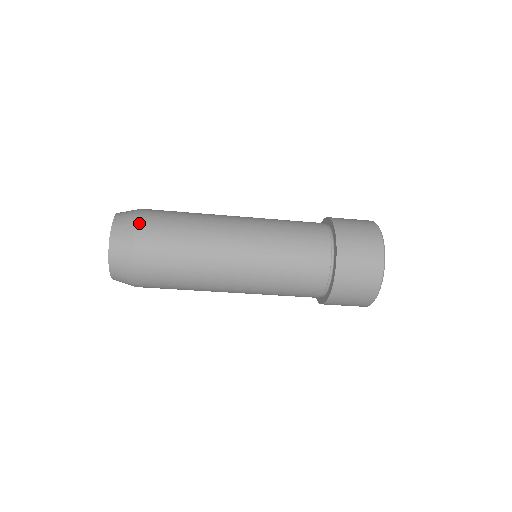
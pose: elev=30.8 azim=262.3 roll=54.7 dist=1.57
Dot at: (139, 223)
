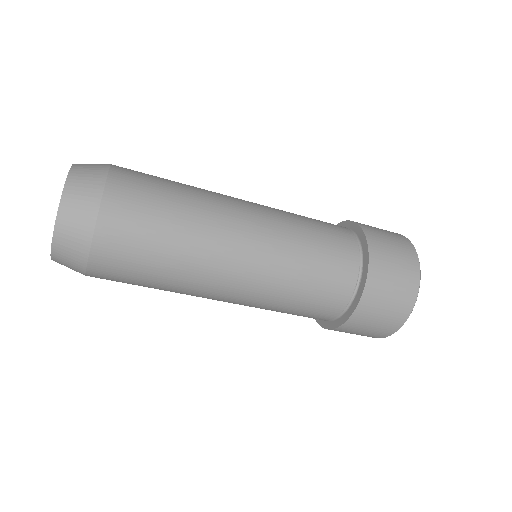
Dot at: (99, 233)
